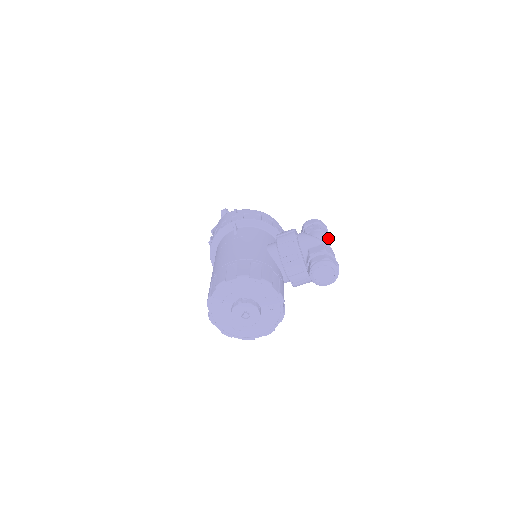
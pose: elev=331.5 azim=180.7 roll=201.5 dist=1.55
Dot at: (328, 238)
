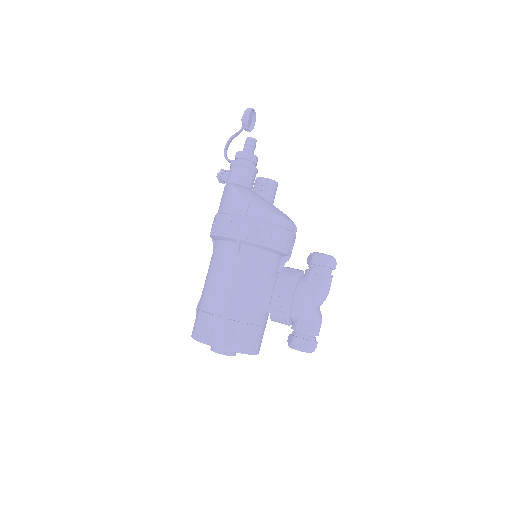
Dot at: (327, 295)
